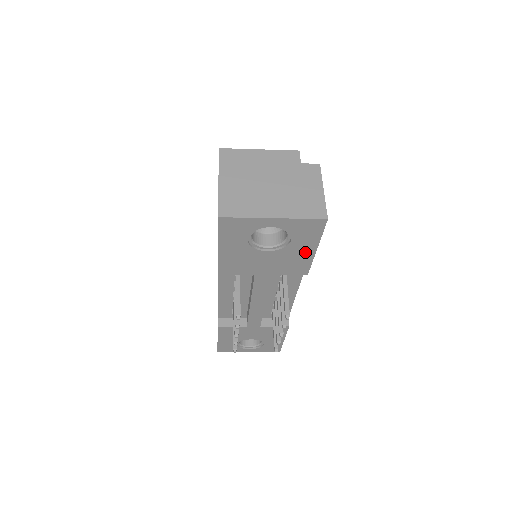
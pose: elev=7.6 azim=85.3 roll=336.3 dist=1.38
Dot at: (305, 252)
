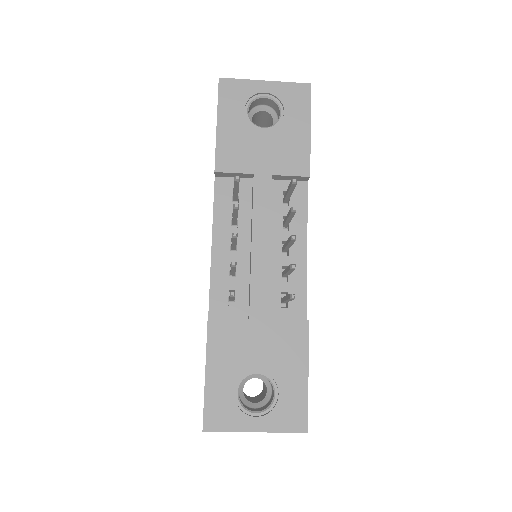
Dot at: (300, 133)
